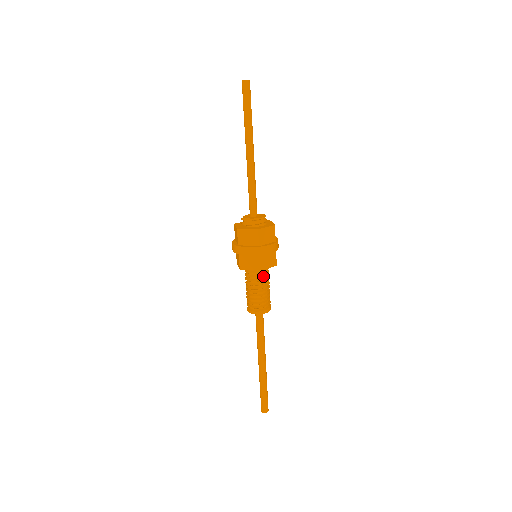
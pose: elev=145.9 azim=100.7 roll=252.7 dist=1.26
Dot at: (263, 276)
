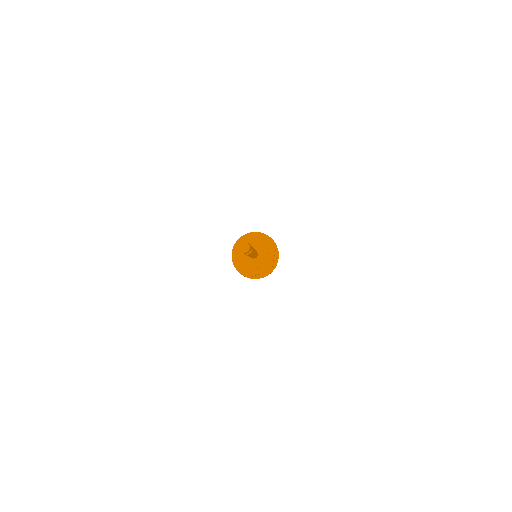
Dot at: occluded
